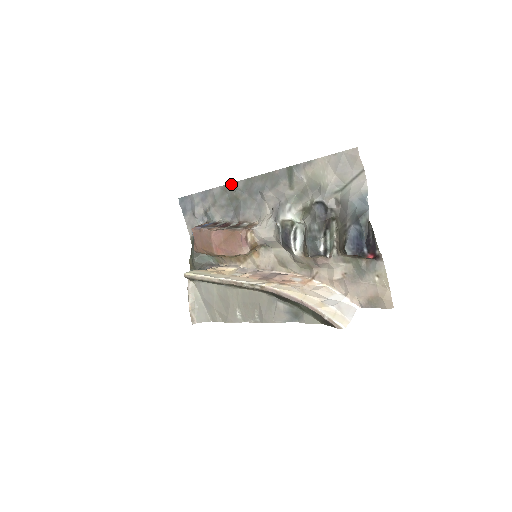
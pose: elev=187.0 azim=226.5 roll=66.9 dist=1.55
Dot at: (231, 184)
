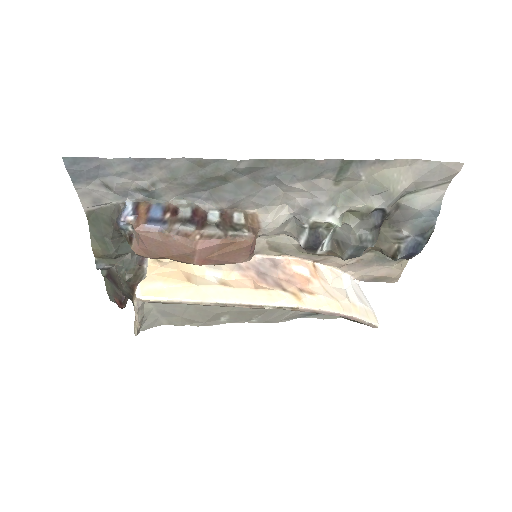
Dot at: (219, 160)
